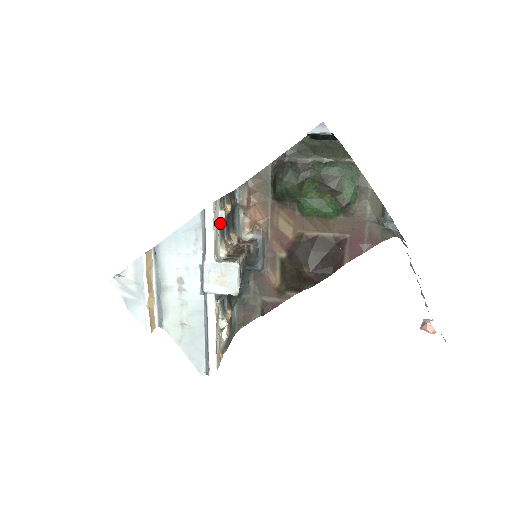
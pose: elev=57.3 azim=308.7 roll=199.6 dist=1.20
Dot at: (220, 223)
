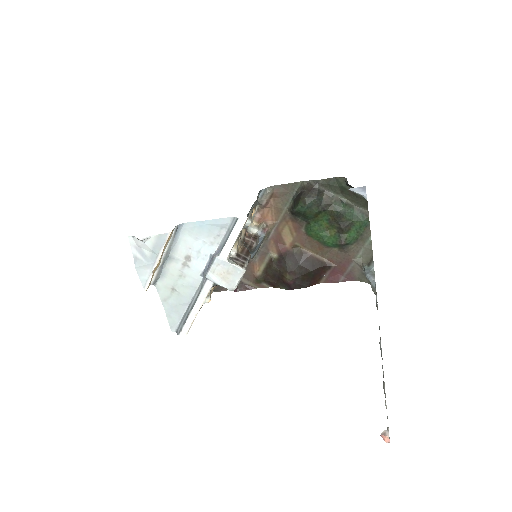
Dot at: (243, 228)
